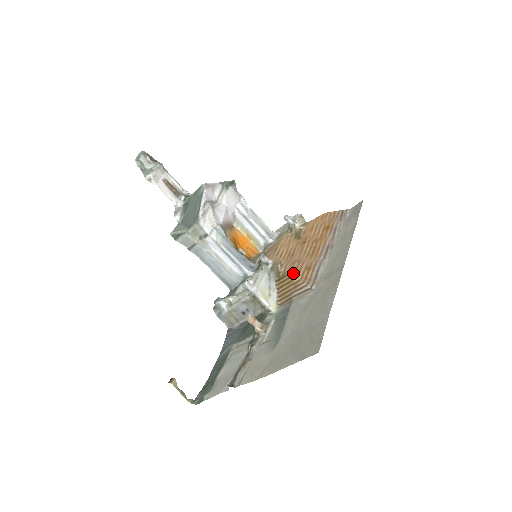
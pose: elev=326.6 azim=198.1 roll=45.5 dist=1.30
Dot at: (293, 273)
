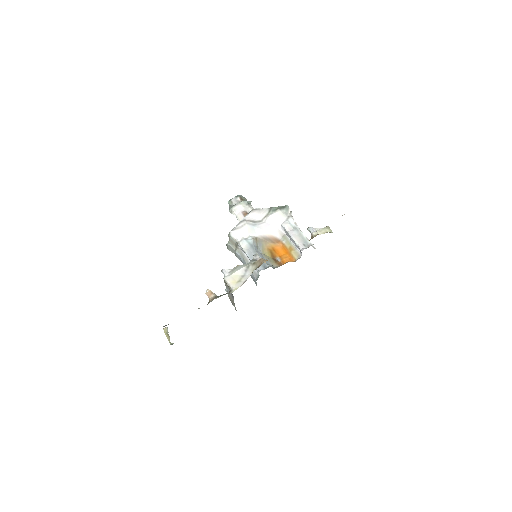
Dot at: occluded
